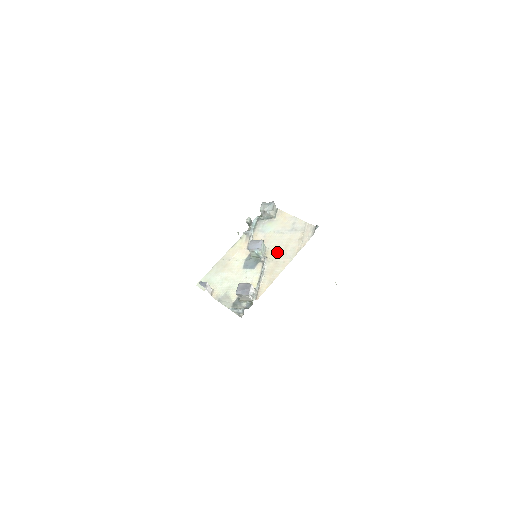
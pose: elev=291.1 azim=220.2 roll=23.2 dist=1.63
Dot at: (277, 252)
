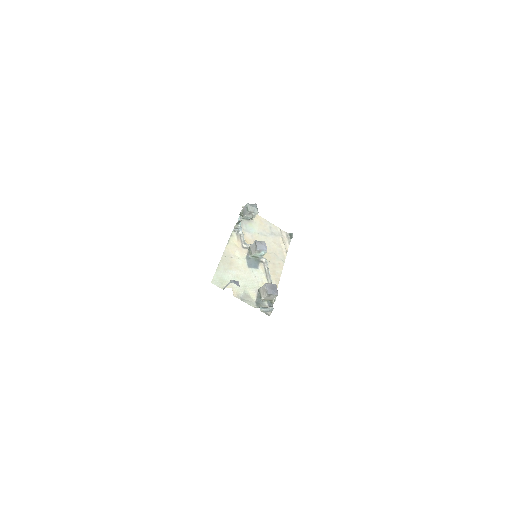
Dot at: (270, 254)
